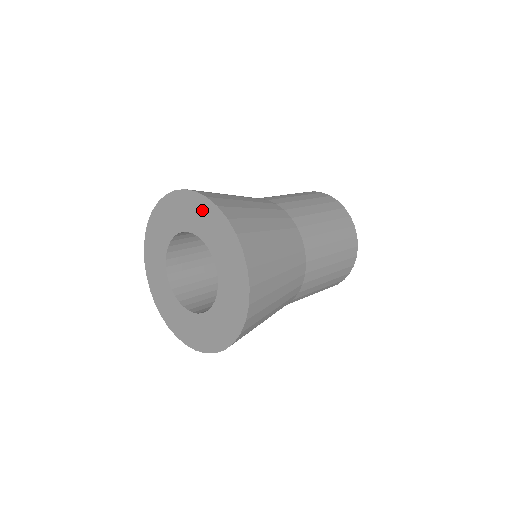
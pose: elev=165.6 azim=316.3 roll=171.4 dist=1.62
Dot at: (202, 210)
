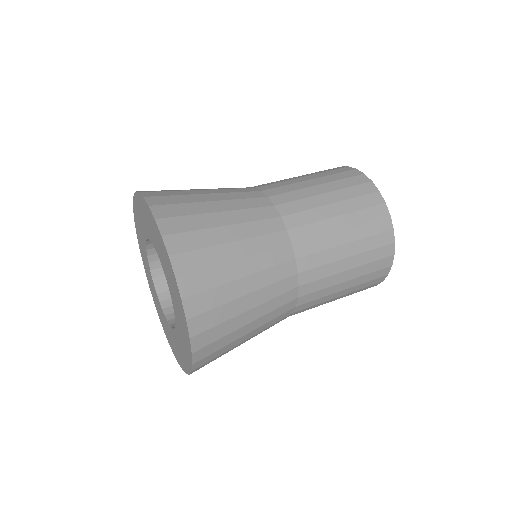
Dot at: (155, 230)
